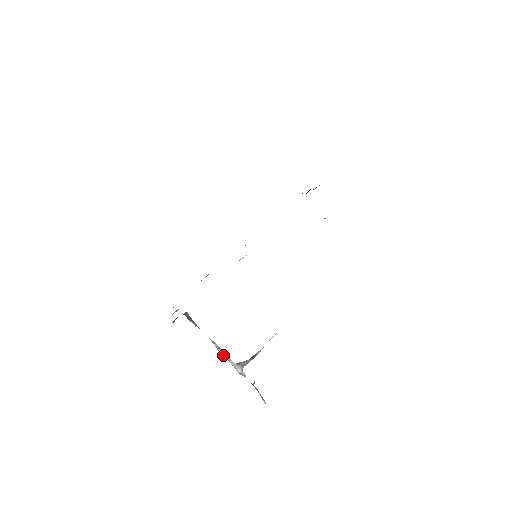
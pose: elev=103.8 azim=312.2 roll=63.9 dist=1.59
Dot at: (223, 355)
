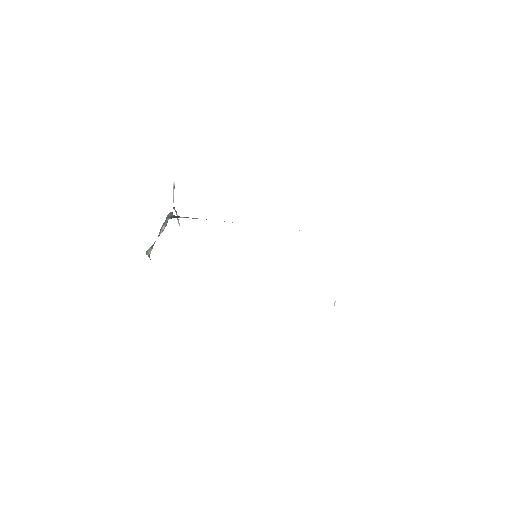
Dot at: (162, 227)
